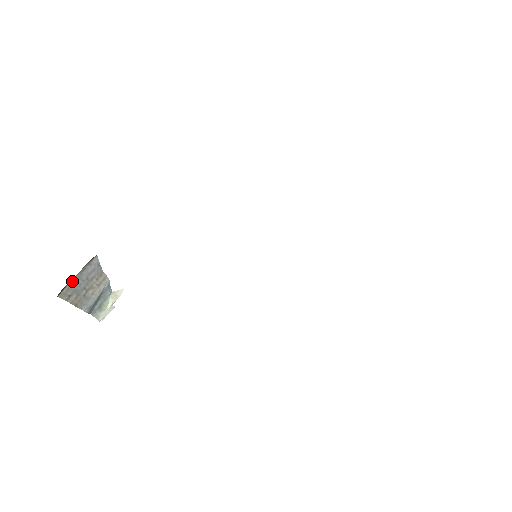
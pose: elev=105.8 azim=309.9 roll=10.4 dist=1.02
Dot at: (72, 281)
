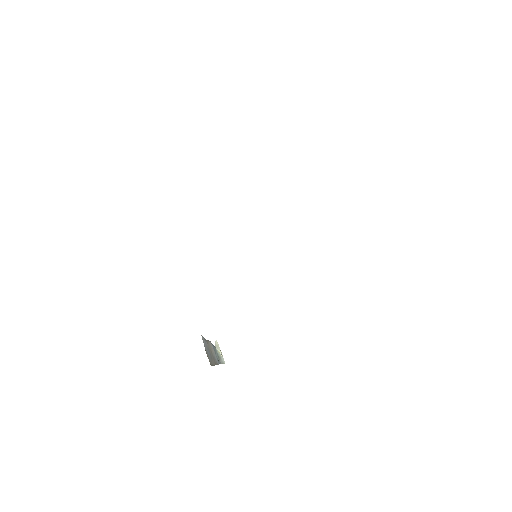
Dot at: (207, 355)
